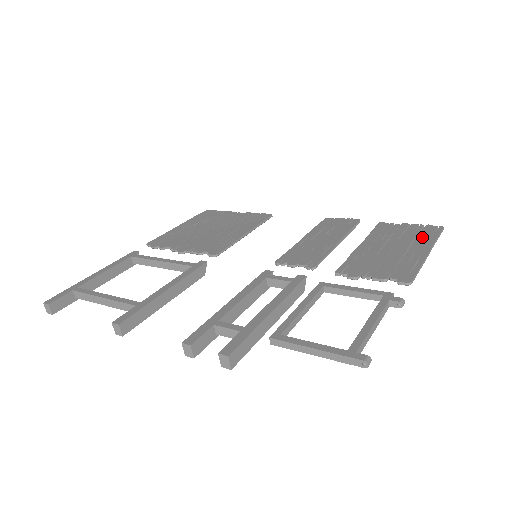
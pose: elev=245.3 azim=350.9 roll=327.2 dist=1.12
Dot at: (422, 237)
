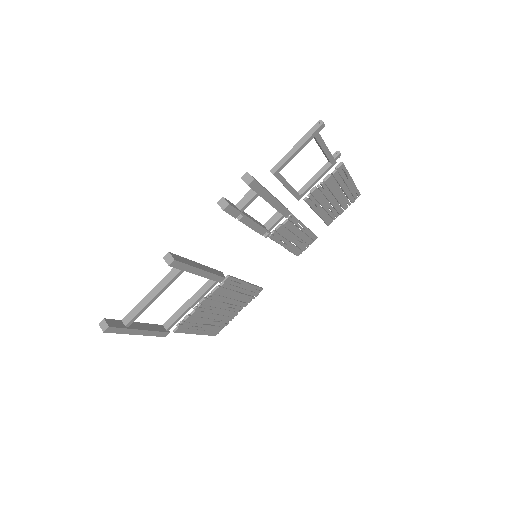
Dot at: (348, 193)
